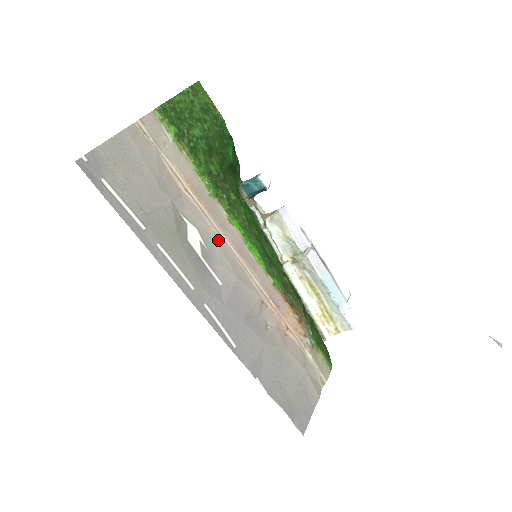
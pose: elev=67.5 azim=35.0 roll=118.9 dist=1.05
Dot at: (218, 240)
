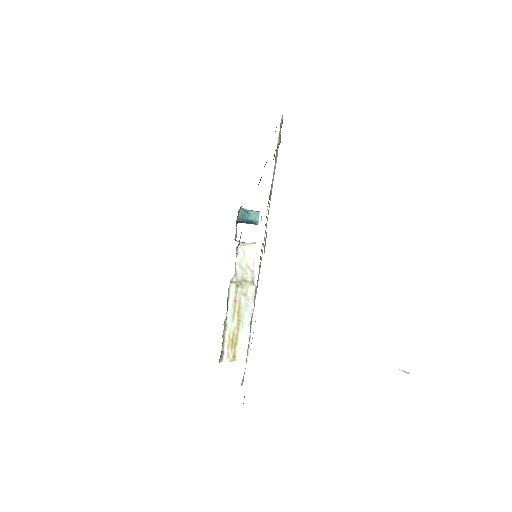
Dot at: occluded
